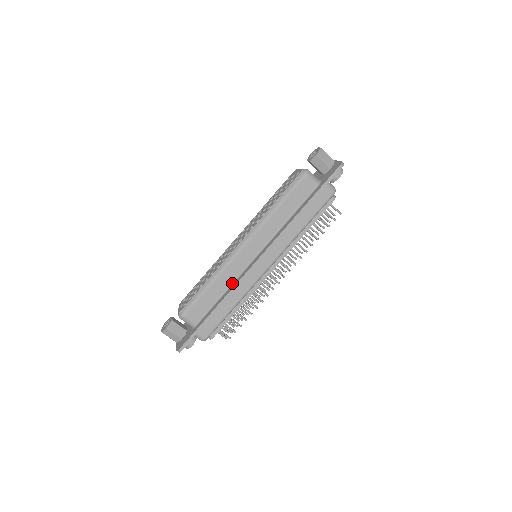
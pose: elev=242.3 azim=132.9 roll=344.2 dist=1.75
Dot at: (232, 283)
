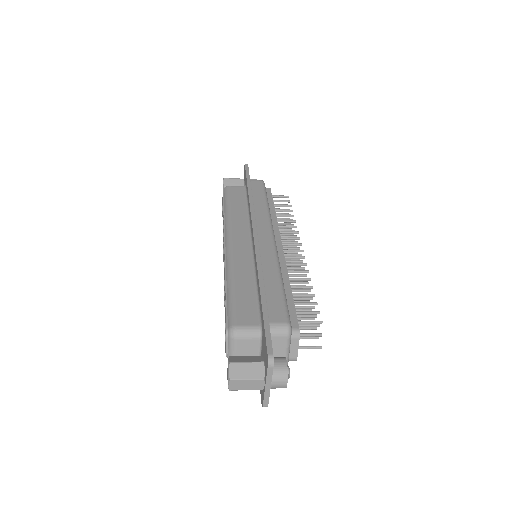
Dot at: occluded
